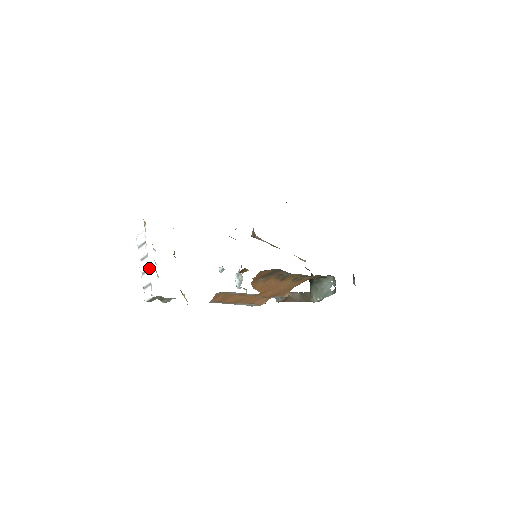
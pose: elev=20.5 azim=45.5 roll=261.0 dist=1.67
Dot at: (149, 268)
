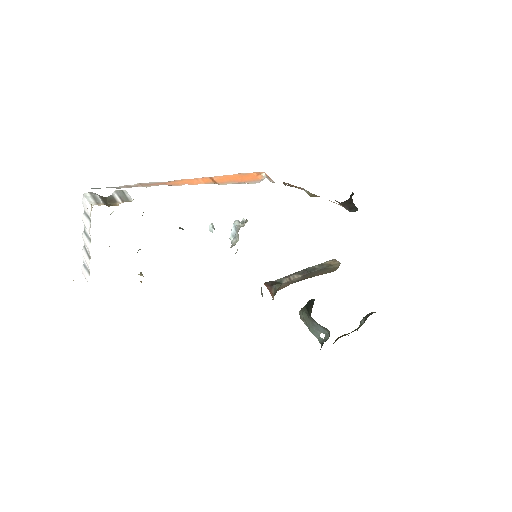
Dot at: (90, 256)
